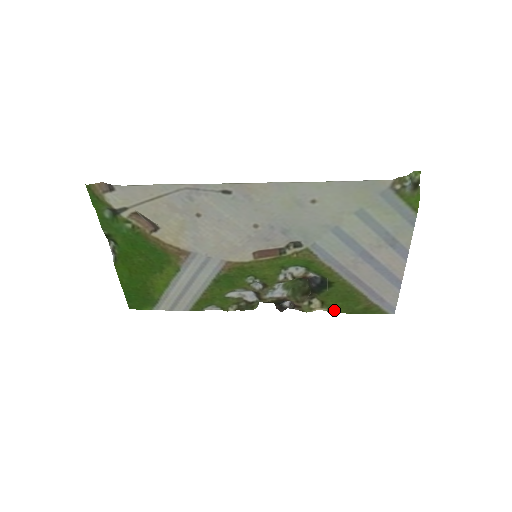
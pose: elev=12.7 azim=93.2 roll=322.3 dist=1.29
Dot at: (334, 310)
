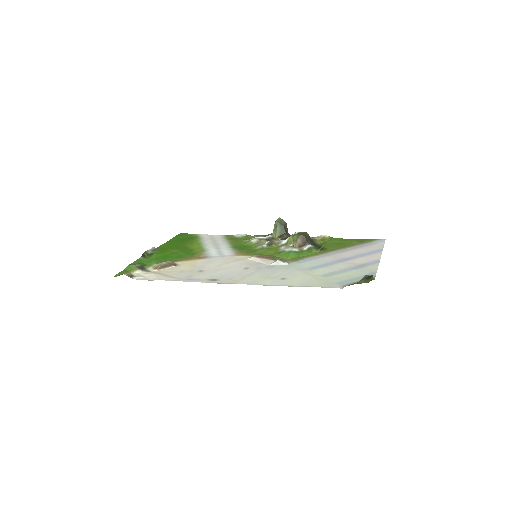
Dot at: (334, 239)
